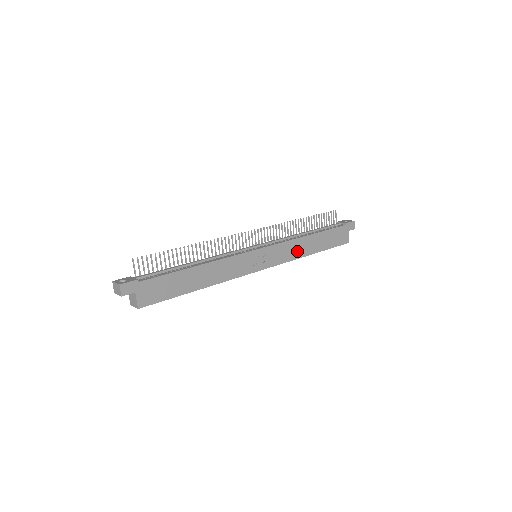
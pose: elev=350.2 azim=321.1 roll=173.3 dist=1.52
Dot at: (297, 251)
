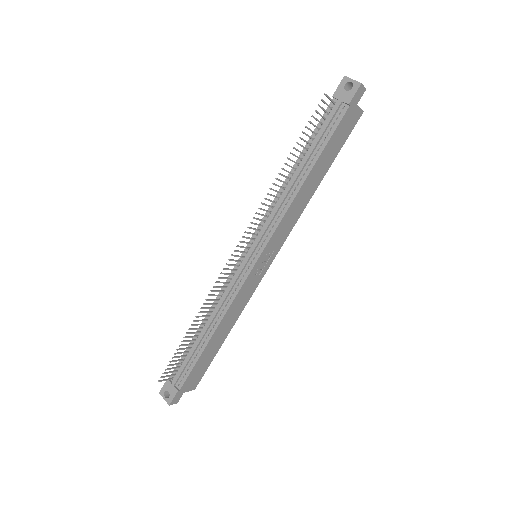
Dot at: (299, 208)
